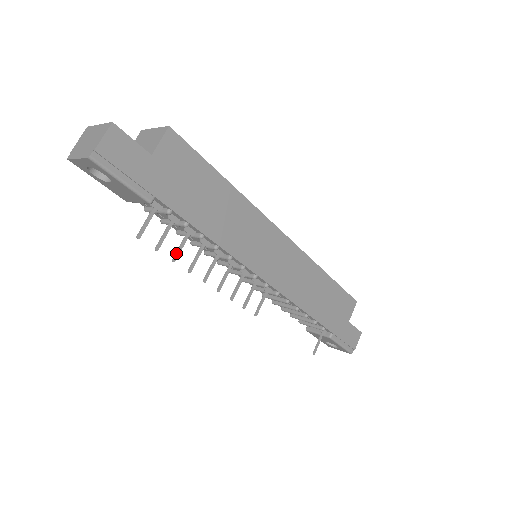
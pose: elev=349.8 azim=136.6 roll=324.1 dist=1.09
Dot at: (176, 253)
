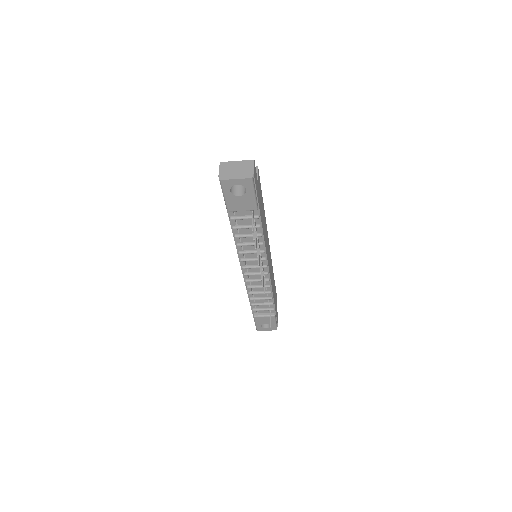
Dot at: (256, 244)
